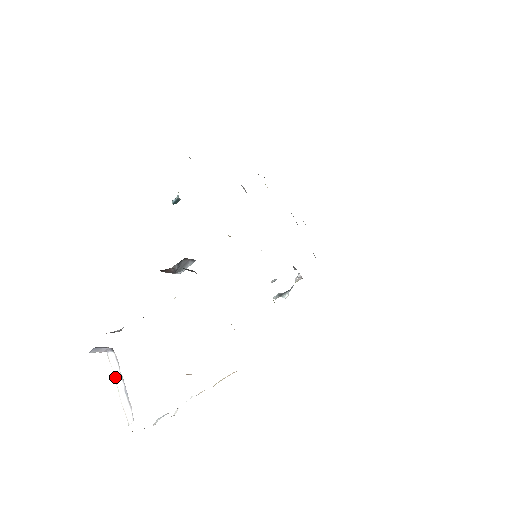
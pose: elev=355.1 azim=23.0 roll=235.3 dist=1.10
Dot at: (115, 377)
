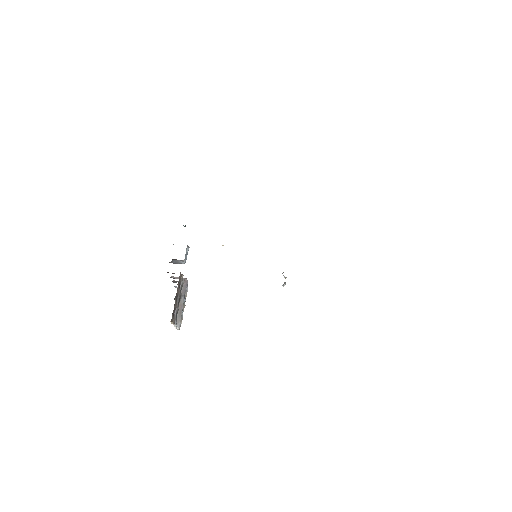
Dot at: occluded
